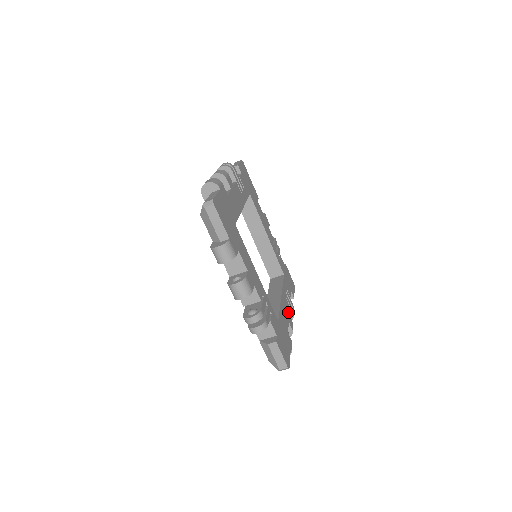
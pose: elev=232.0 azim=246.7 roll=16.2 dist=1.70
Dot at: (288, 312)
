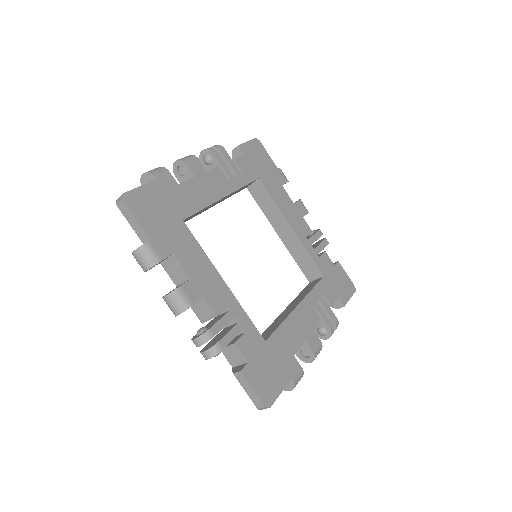
Dot at: (311, 327)
